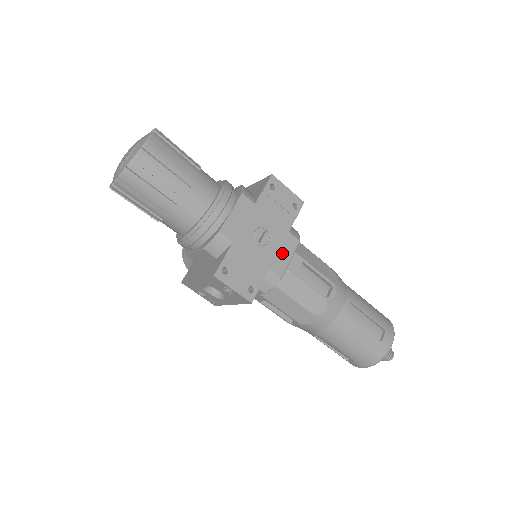
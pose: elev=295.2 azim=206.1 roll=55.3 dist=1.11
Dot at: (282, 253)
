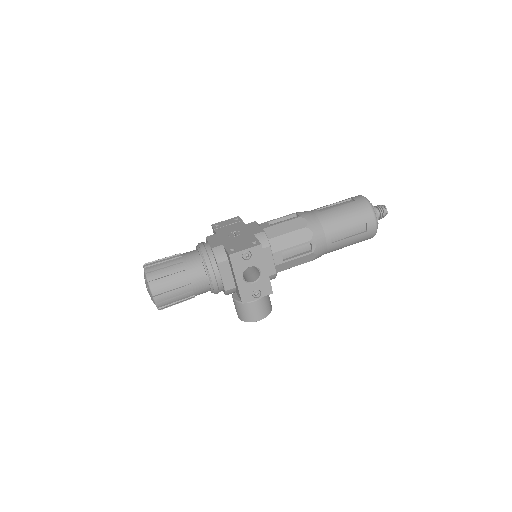
Dot at: (252, 229)
